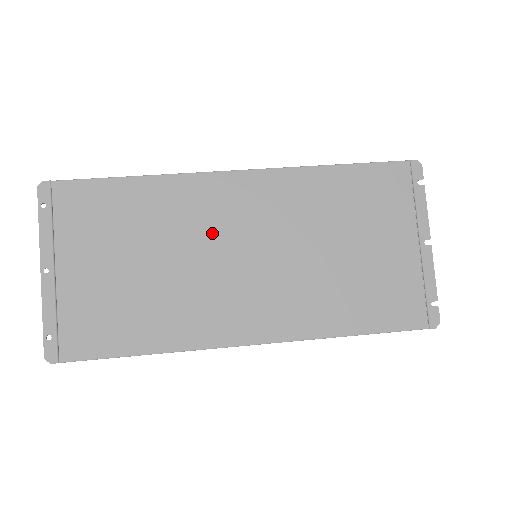
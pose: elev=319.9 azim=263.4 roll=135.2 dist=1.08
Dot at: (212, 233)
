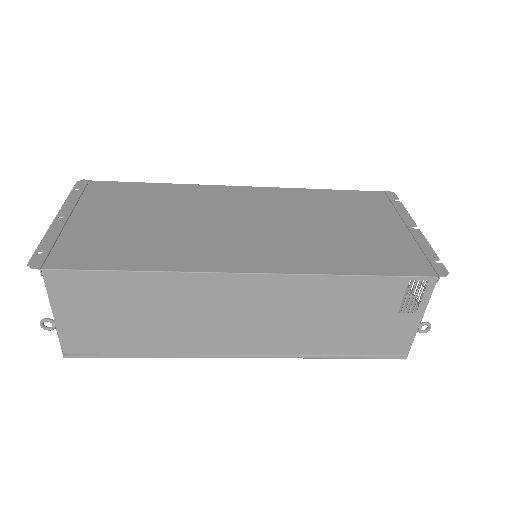
Dot at: (217, 210)
